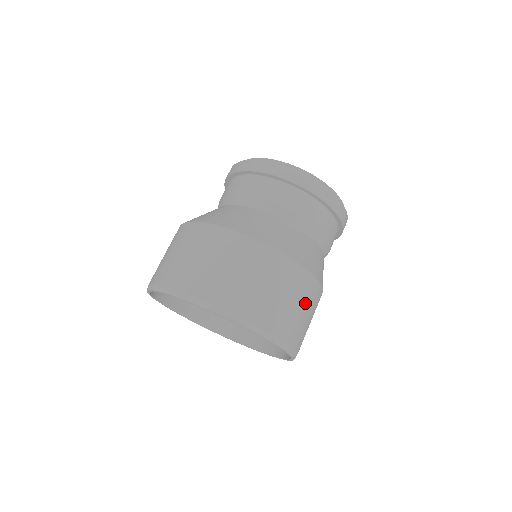
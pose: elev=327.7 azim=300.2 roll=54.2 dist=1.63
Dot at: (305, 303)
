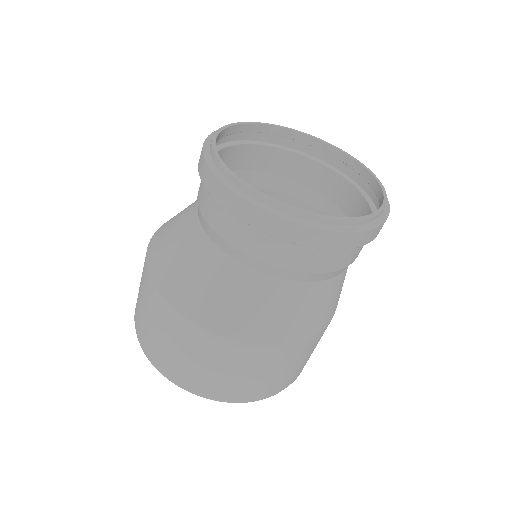
Dot at: (272, 367)
